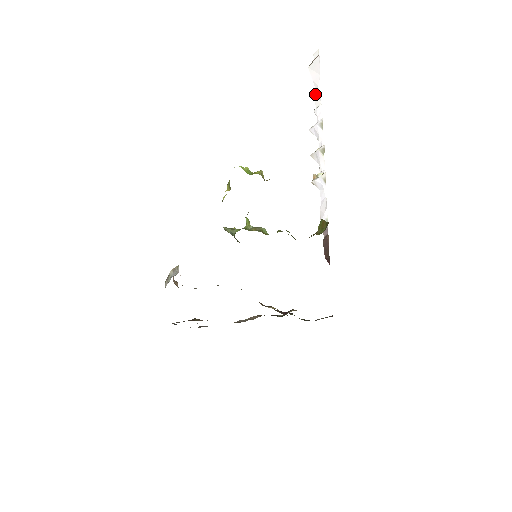
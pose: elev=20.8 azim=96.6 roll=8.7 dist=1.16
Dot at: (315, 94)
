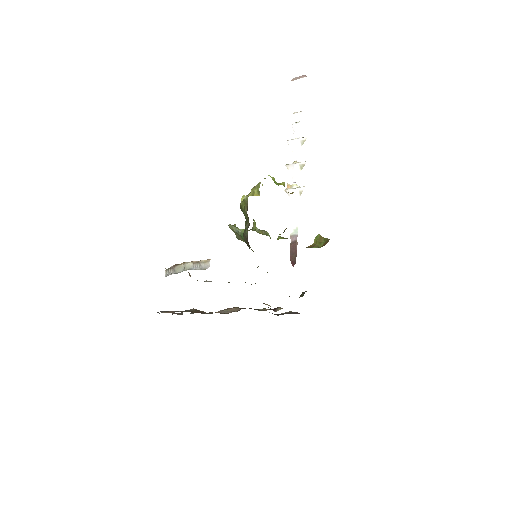
Dot at: (294, 109)
